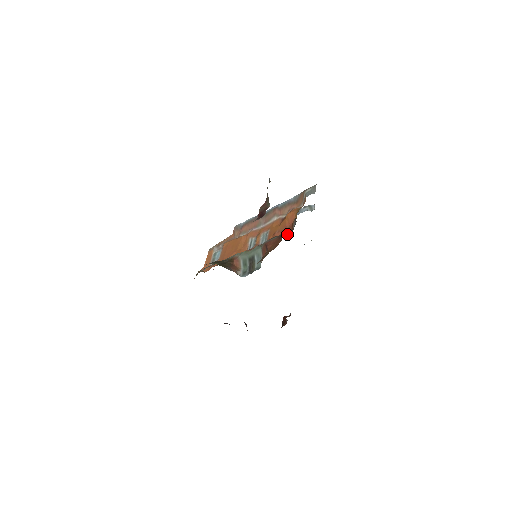
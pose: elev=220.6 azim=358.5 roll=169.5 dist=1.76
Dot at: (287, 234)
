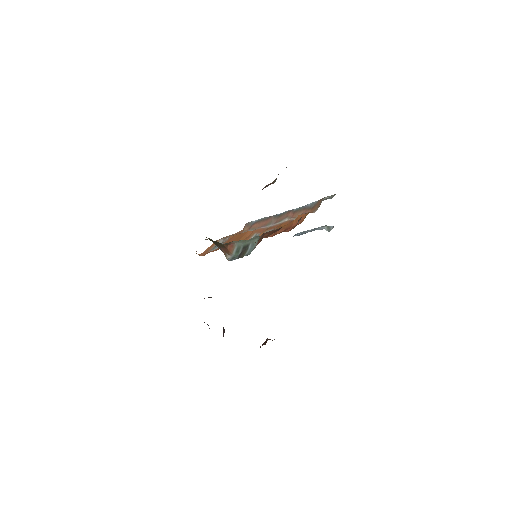
Dot at: occluded
